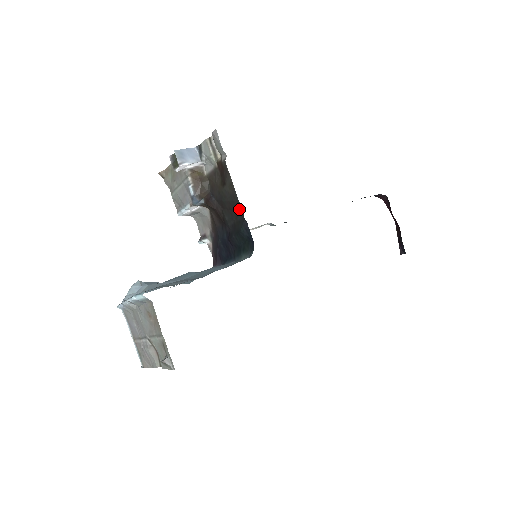
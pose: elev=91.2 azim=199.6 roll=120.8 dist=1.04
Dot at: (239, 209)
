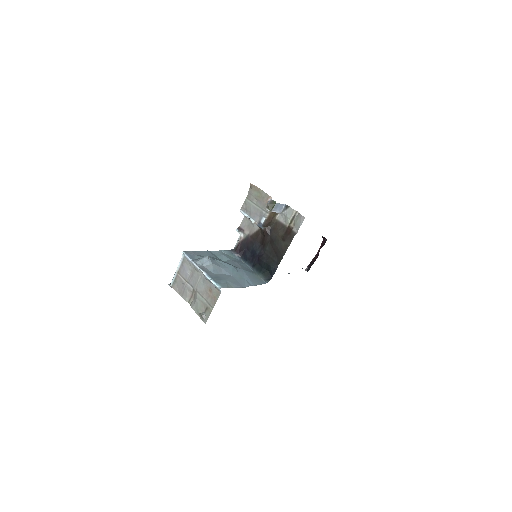
Dot at: (279, 257)
